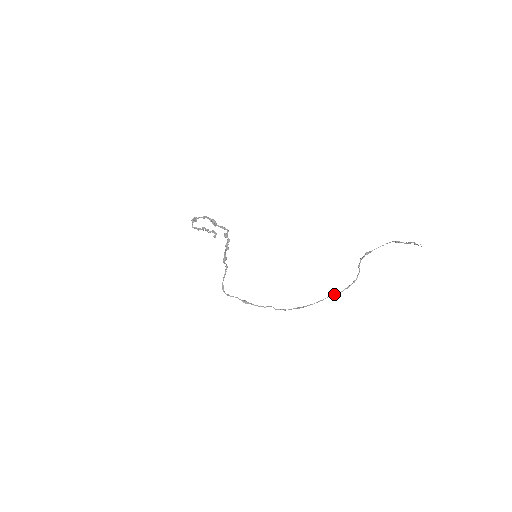
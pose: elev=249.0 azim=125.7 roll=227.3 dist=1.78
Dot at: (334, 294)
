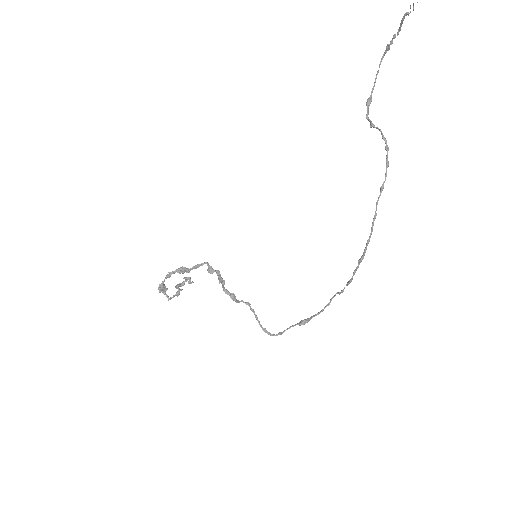
Dot at: (380, 192)
